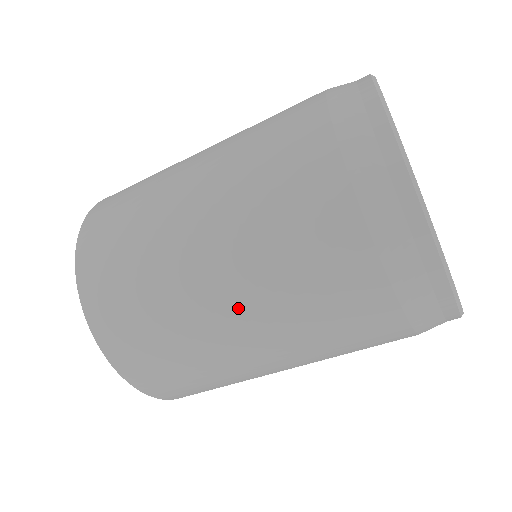
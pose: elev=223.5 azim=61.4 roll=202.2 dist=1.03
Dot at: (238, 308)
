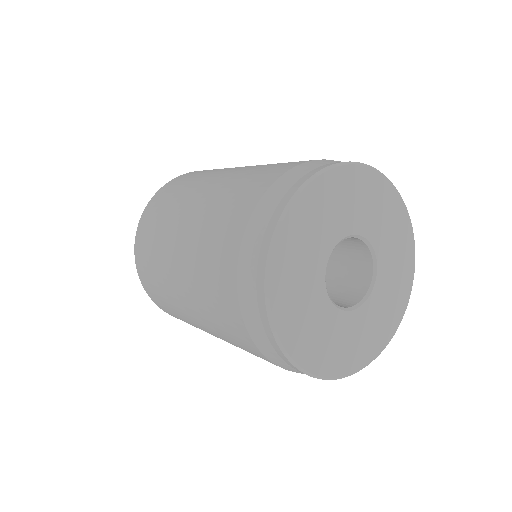
Dot at: occluded
